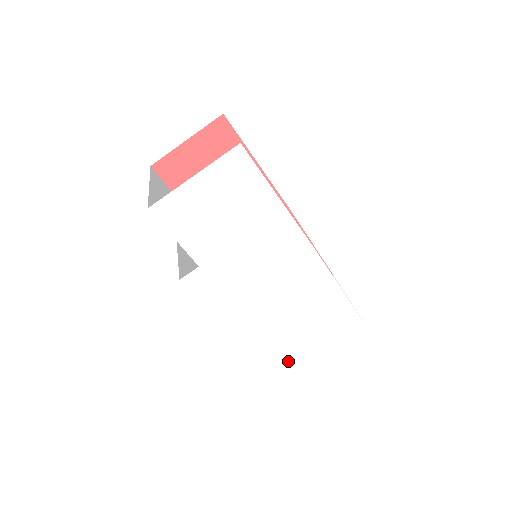
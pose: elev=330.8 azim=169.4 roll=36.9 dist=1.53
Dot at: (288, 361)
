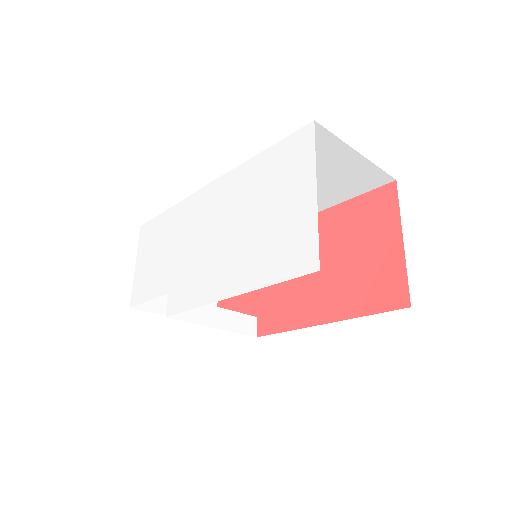
Dot at: (293, 242)
